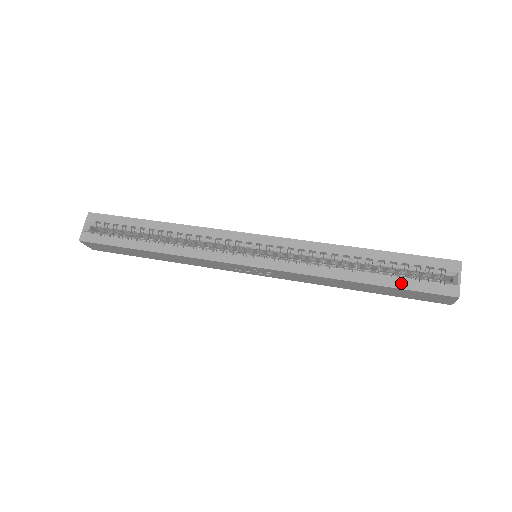
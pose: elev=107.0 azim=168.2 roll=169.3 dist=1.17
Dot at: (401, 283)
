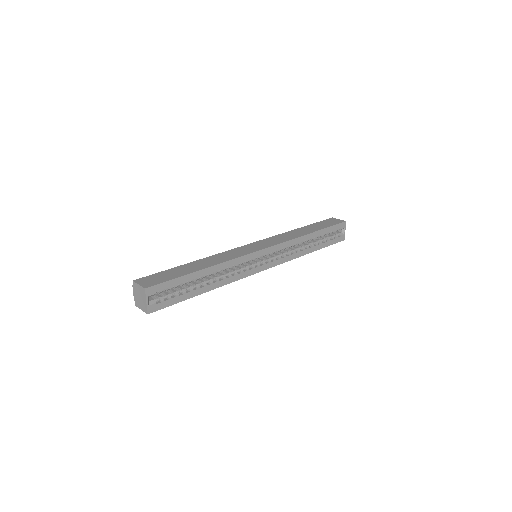
Dot at: (327, 244)
